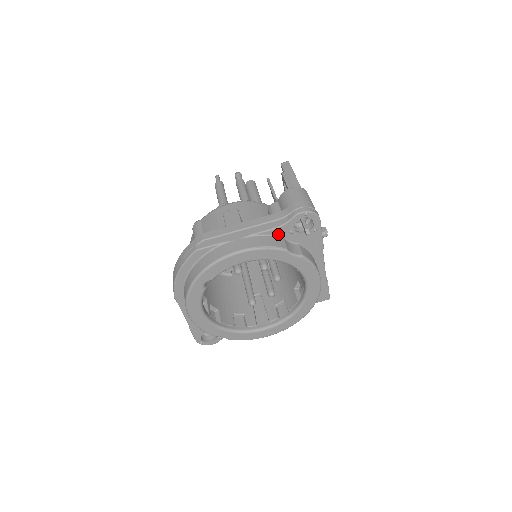
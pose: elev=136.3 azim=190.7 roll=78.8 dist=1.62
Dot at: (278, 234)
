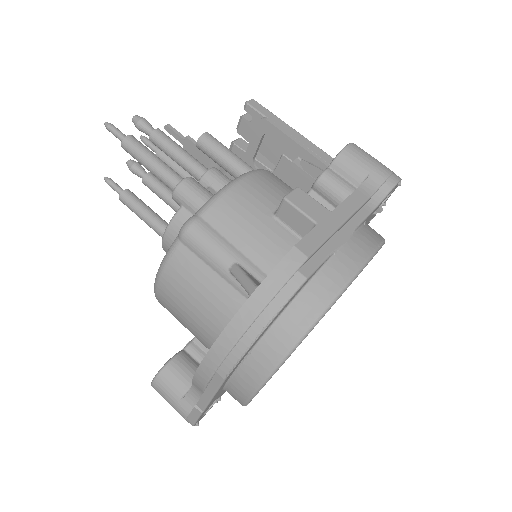
Dot at: (367, 219)
